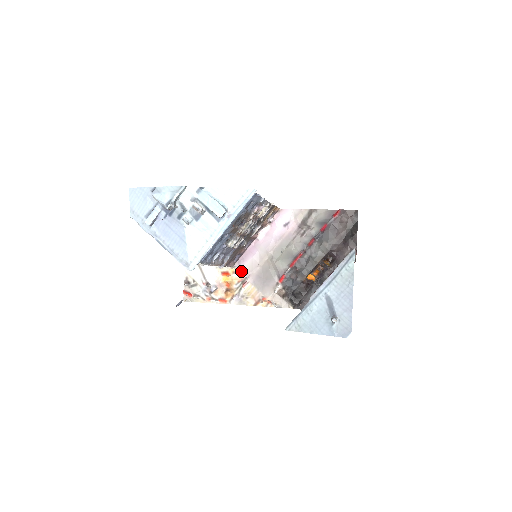
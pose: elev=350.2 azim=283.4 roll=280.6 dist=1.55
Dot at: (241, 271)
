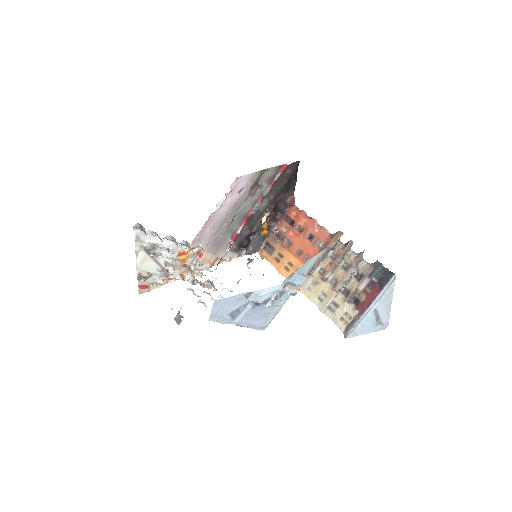
Dot at: (198, 246)
